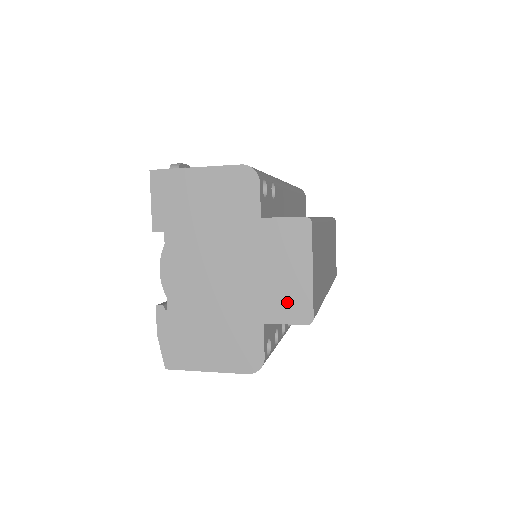
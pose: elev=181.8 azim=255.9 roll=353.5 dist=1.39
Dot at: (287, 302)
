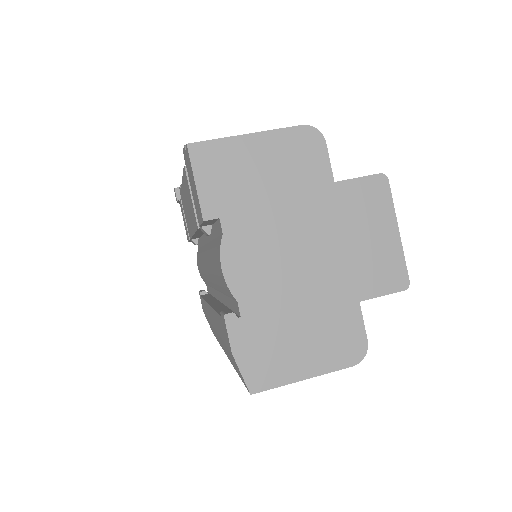
Dot at: (380, 270)
